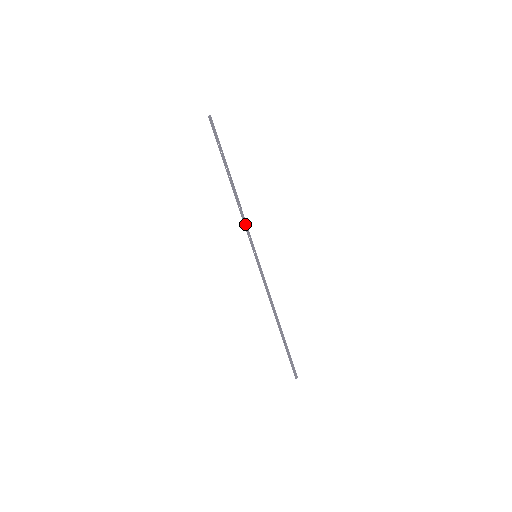
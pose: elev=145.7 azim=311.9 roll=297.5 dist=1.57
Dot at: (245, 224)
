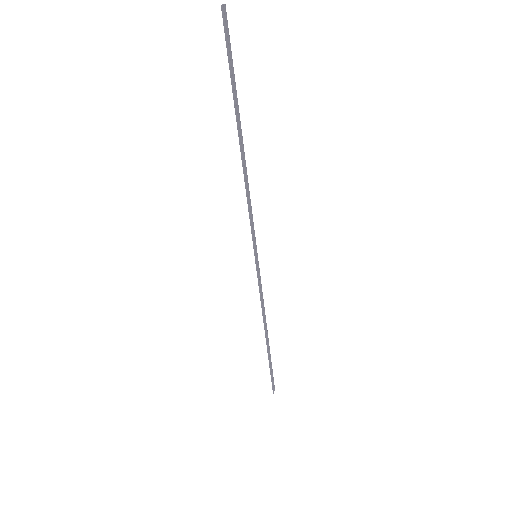
Dot at: (249, 210)
